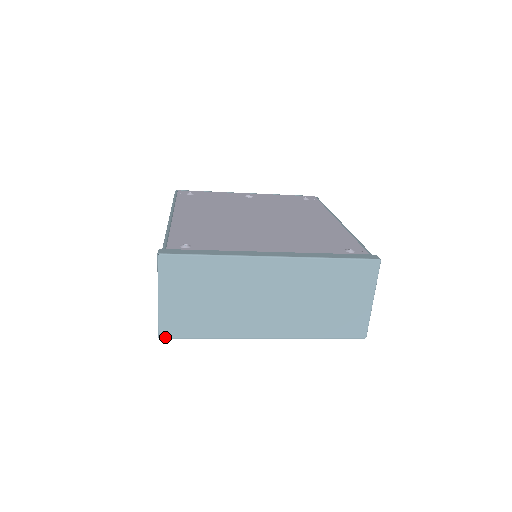
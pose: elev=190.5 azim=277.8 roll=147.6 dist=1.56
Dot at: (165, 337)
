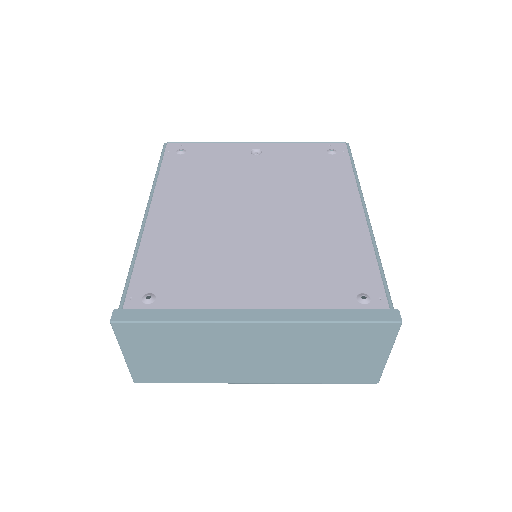
Dot at: (141, 382)
